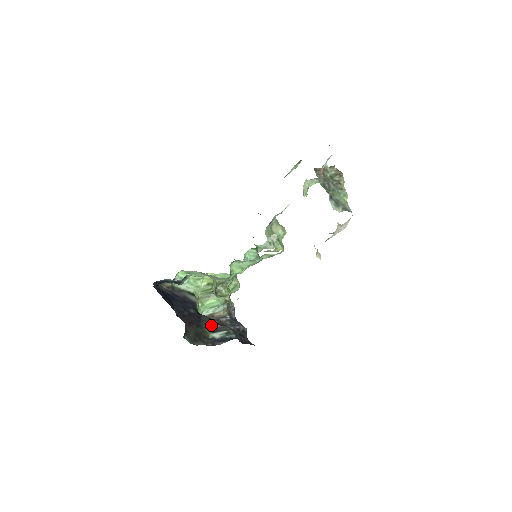
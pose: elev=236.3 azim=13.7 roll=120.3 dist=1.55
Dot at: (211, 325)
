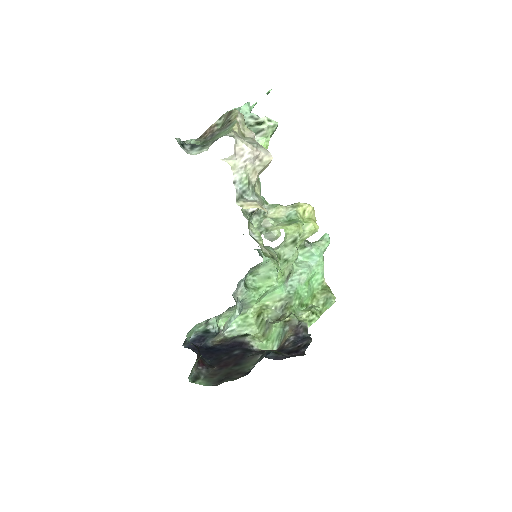
Dot at: (256, 357)
